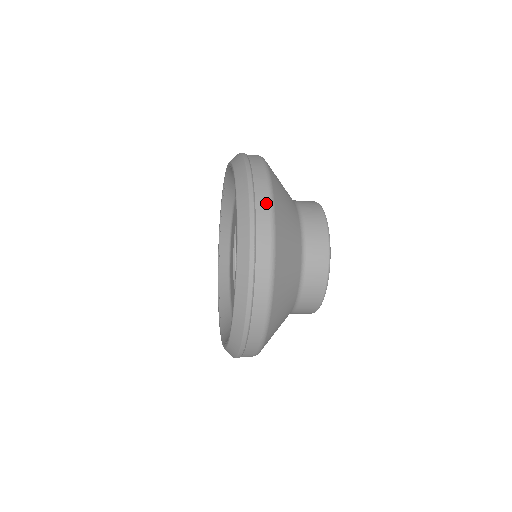
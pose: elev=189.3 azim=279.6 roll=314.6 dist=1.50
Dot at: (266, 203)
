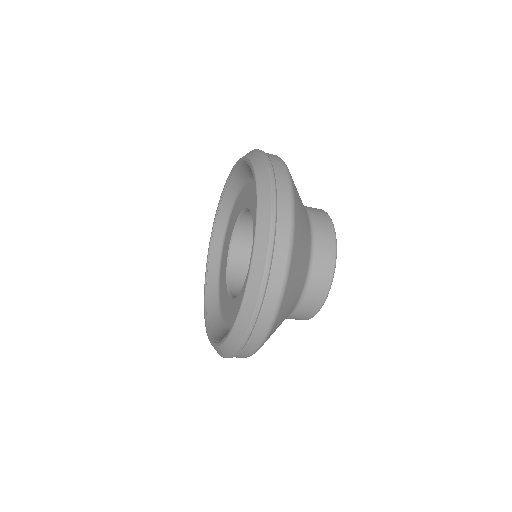
Dot at: (278, 285)
